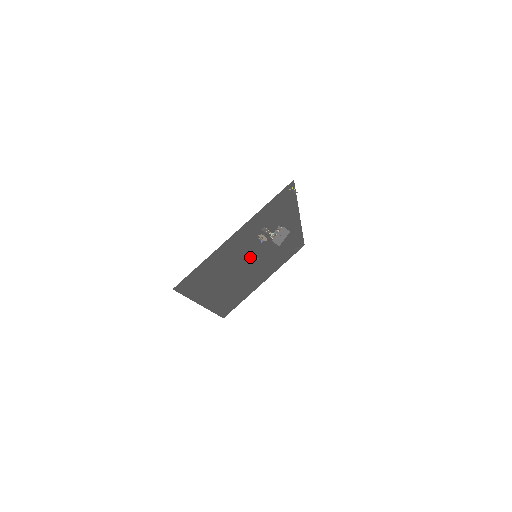
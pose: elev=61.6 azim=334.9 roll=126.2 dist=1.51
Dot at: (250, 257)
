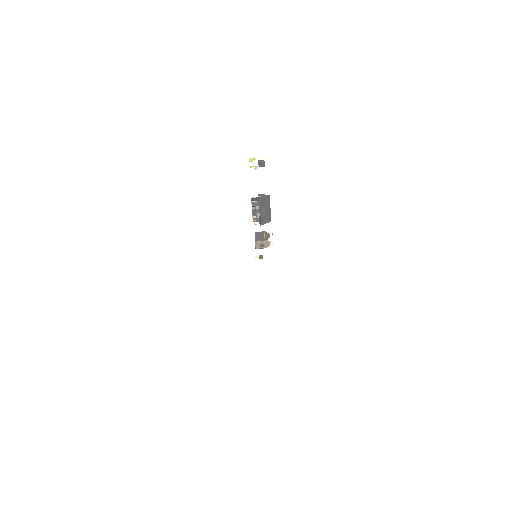
Dot at: occluded
